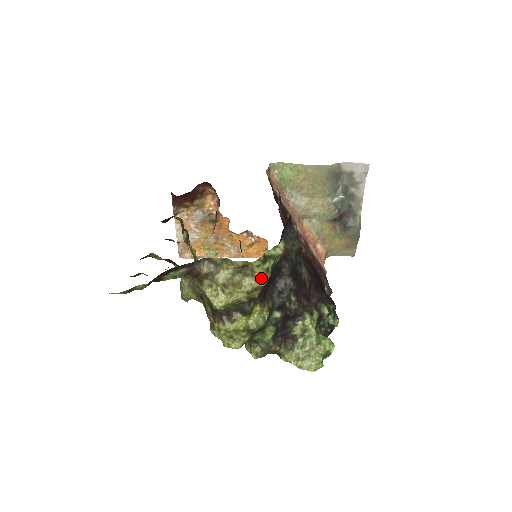
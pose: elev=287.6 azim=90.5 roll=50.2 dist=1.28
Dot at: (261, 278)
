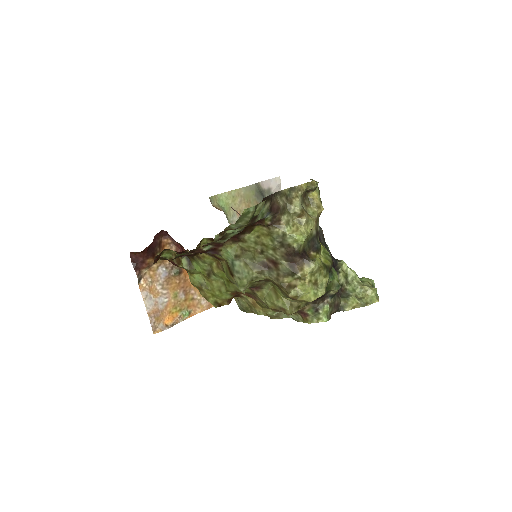
Dot at: (319, 203)
